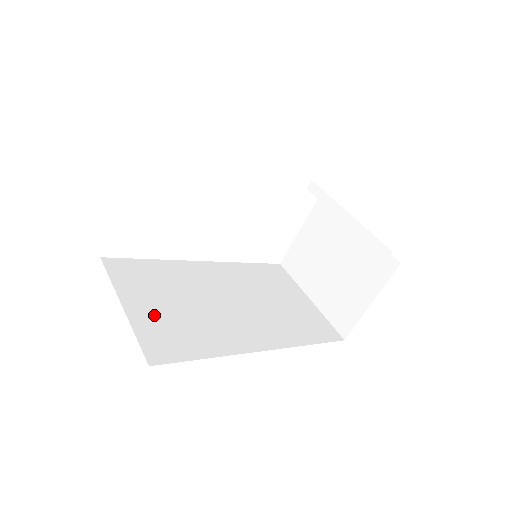
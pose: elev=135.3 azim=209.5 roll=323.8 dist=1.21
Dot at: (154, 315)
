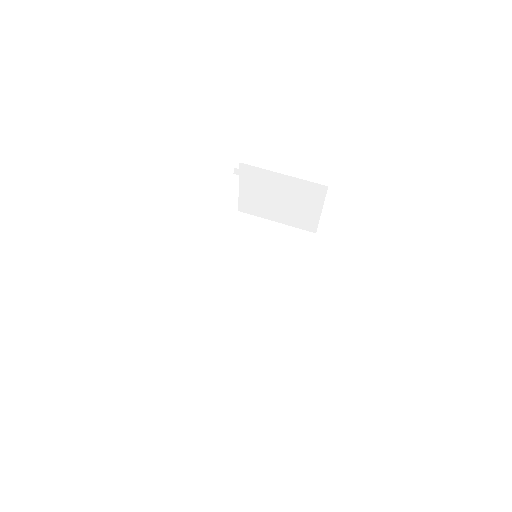
Dot at: (242, 335)
